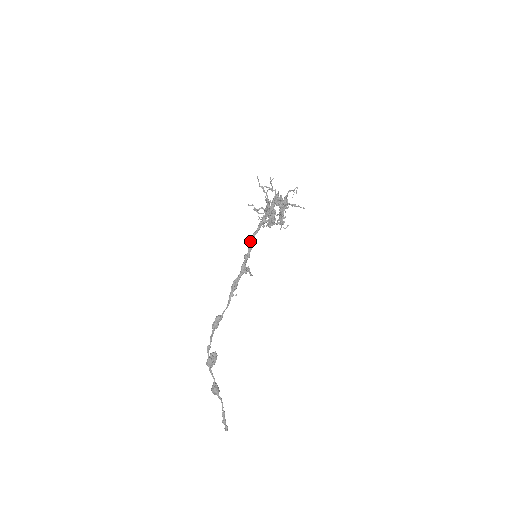
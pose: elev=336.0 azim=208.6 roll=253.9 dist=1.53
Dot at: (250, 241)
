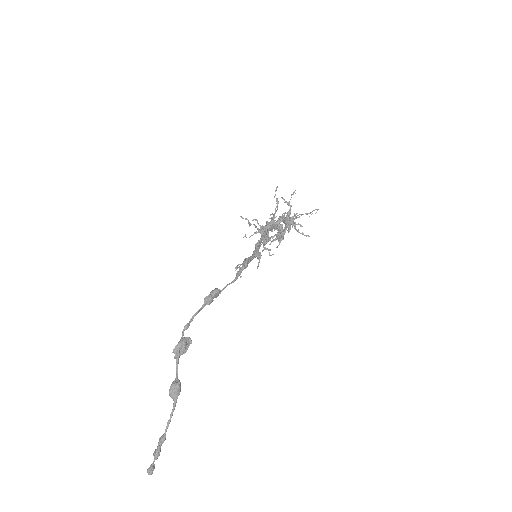
Dot at: (262, 234)
